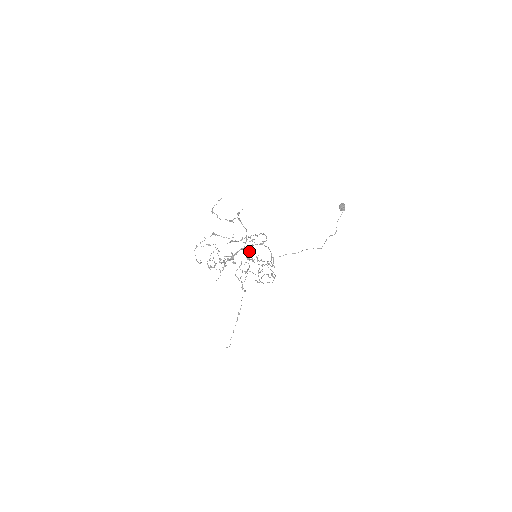
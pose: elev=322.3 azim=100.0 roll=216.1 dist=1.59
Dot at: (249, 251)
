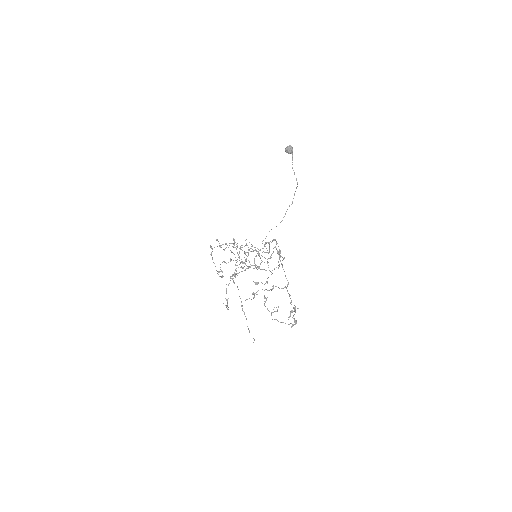
Dot at: (247, 256)
